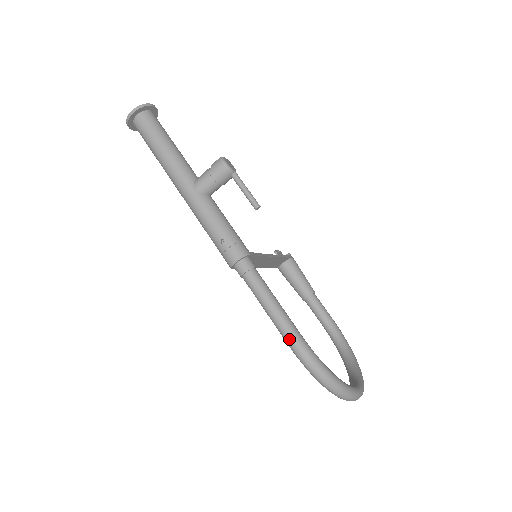
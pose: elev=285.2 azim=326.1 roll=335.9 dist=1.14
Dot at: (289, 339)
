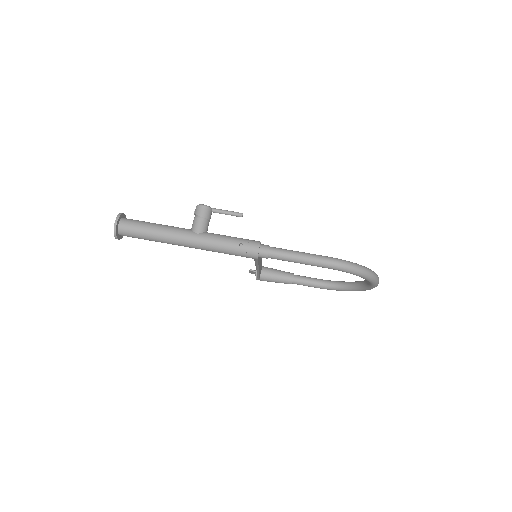
Dot at: (325, 262)
